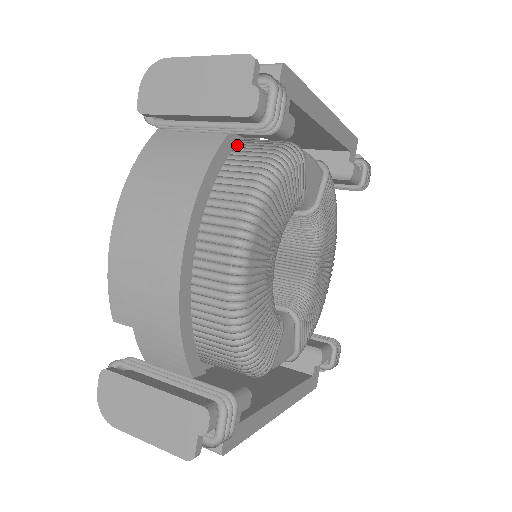
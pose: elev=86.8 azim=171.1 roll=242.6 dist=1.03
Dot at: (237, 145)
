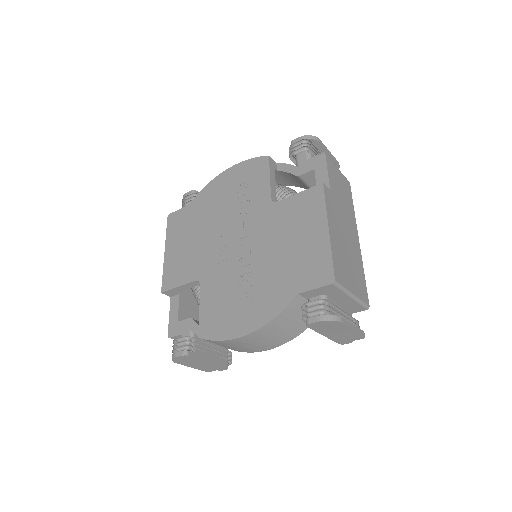
Dot at: occluded
